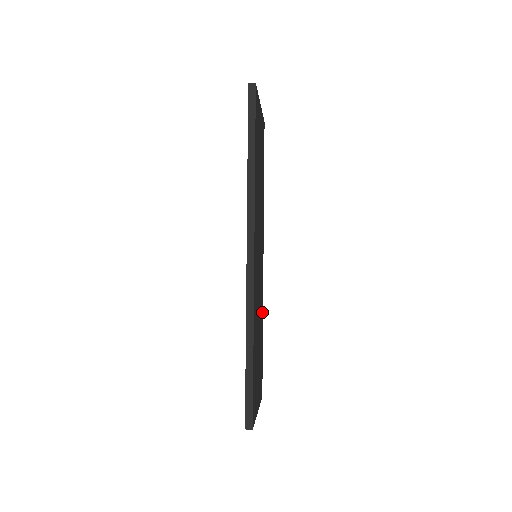
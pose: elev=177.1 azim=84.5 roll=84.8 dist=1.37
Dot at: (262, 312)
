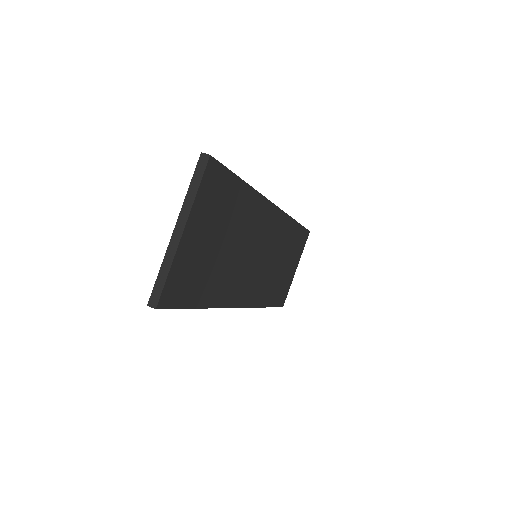
Dot at: (290, 224)
